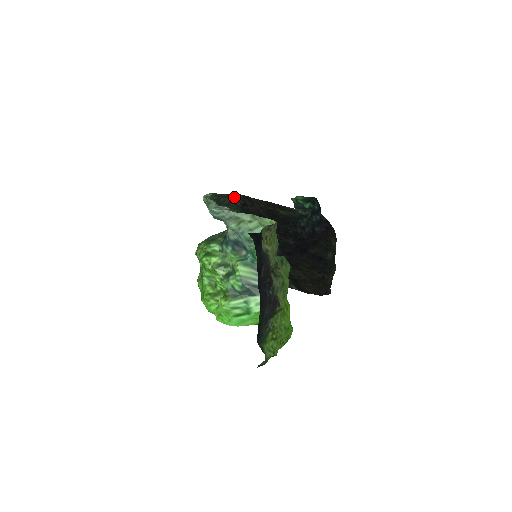
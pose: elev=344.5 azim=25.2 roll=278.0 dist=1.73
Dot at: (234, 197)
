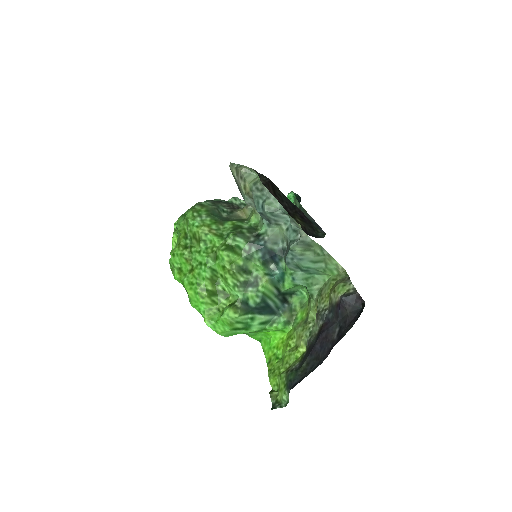
Dot at: (261, 178)
